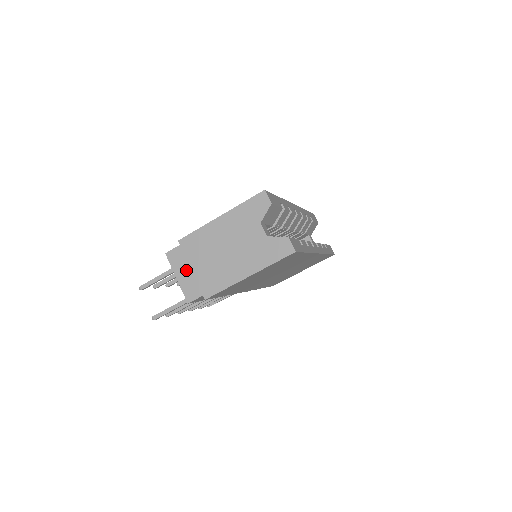
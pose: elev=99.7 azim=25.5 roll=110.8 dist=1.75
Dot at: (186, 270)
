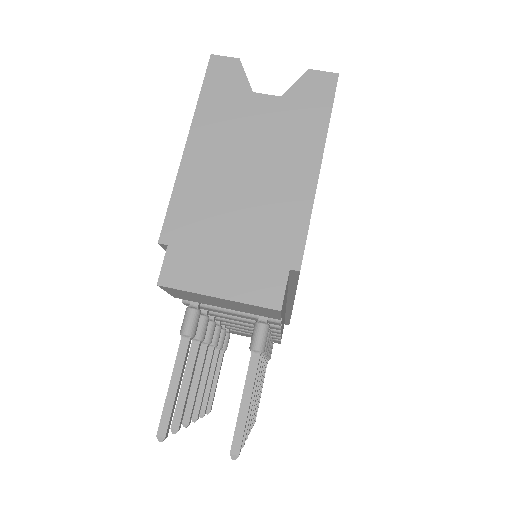
Dot at: (220, 267)
